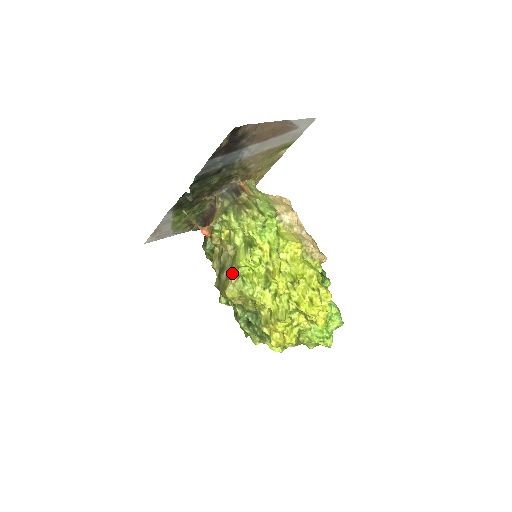
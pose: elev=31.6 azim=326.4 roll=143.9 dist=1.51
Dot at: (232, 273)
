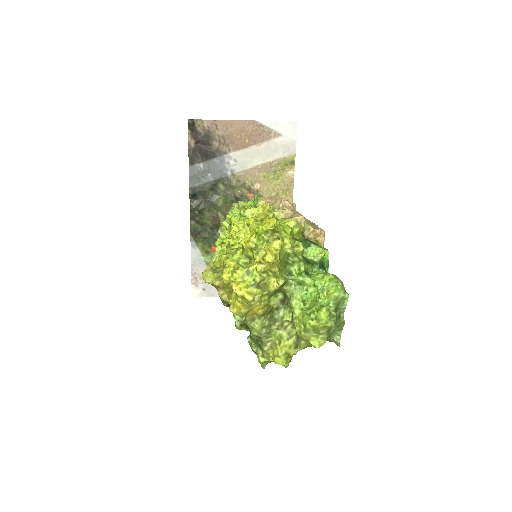
Dot at: (212, 258)
